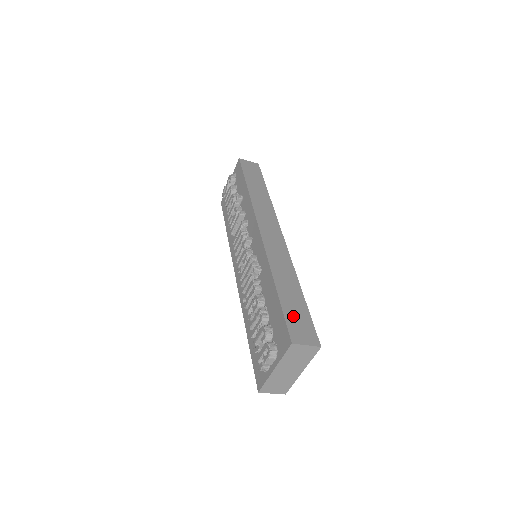
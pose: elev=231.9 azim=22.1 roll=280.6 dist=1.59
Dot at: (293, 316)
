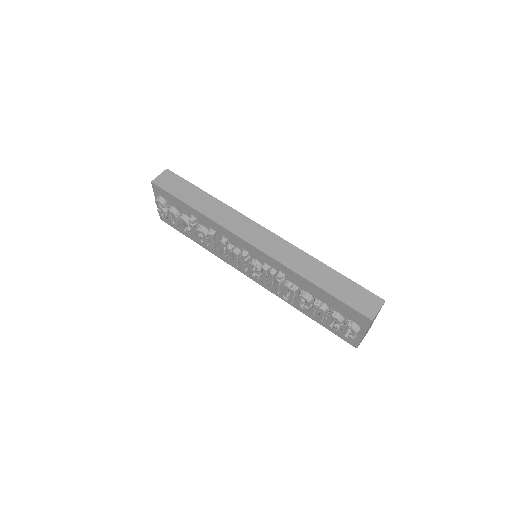
Dot at: (350, 297)
